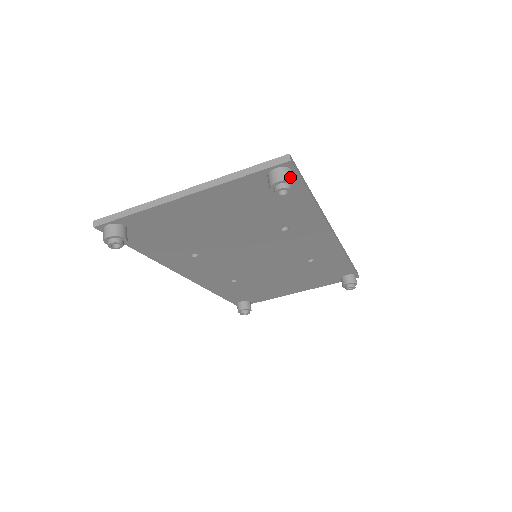
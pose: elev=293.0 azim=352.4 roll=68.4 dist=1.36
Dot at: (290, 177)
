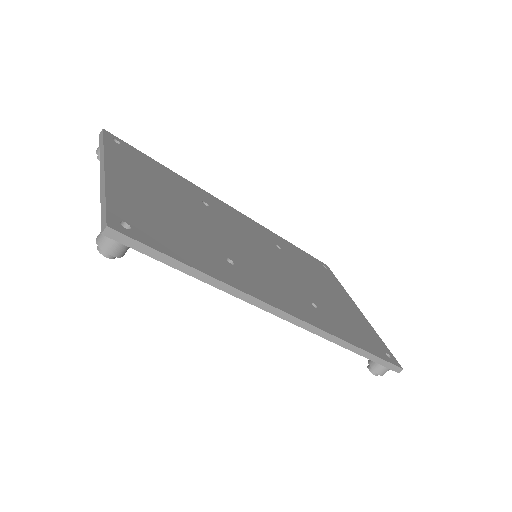
Dot at: (106, 246)
